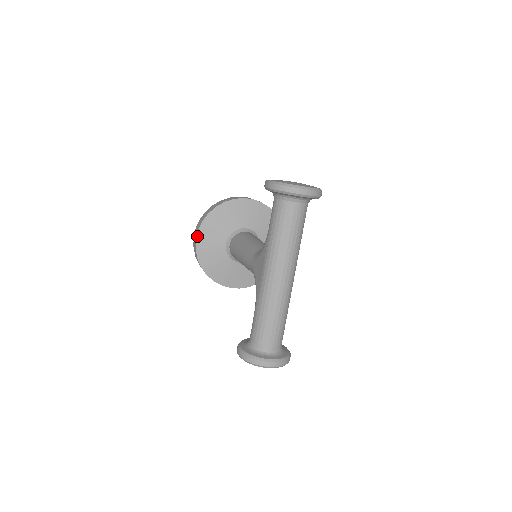
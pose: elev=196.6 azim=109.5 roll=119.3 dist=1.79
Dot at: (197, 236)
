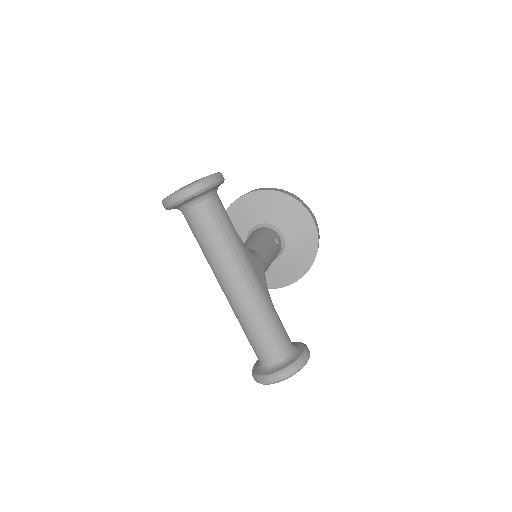
Dot at: occluded
